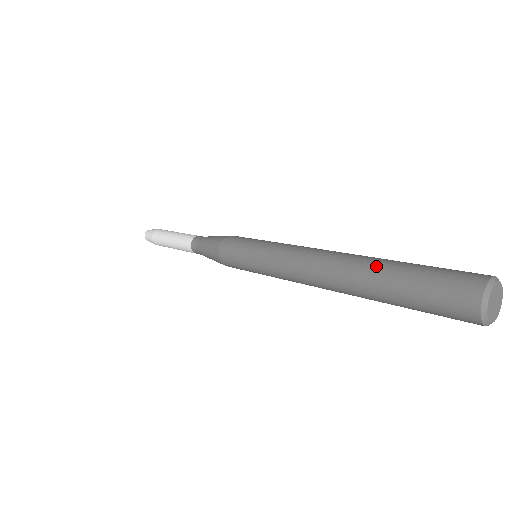
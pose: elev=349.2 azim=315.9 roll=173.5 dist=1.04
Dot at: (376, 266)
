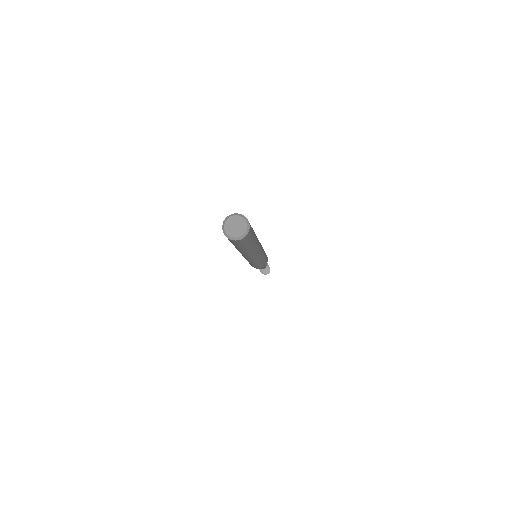
Dot at: occluded
